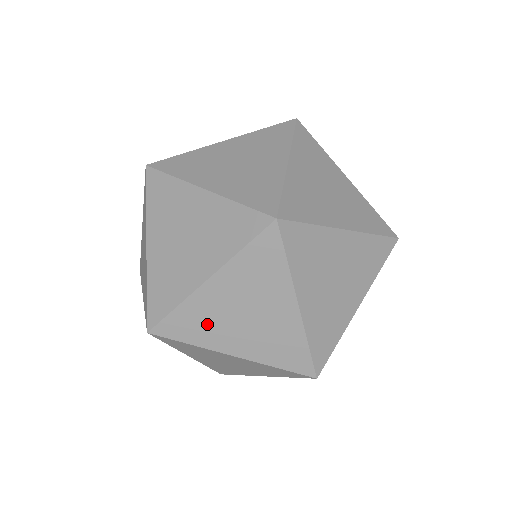
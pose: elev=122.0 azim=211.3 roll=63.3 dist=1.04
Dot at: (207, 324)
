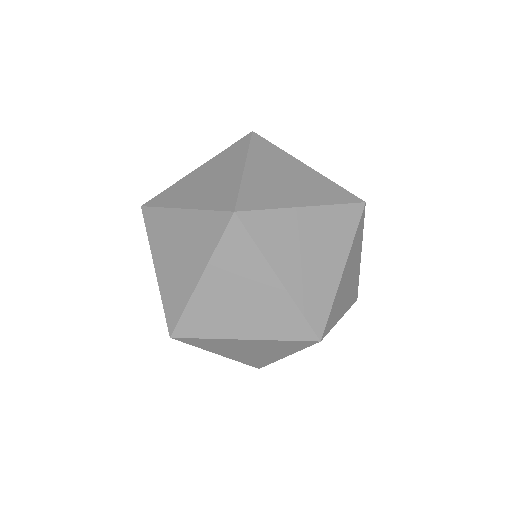
Dot at: occluded
